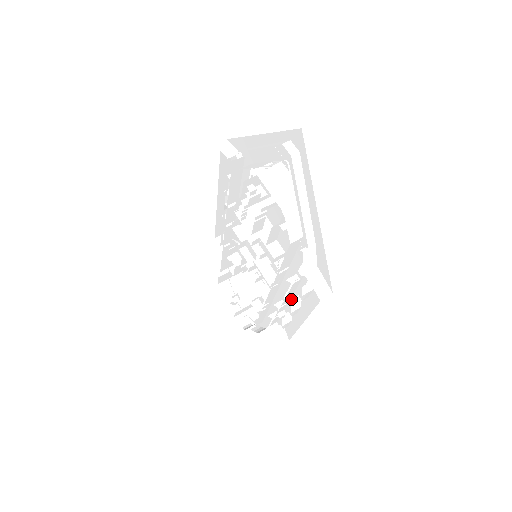
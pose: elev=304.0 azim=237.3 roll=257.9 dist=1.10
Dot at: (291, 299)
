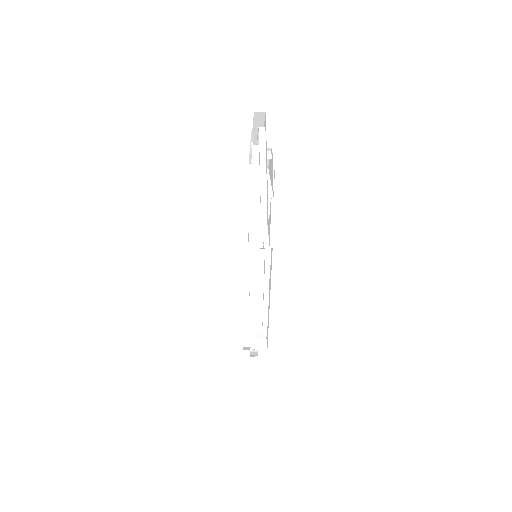
Dot at: occluded
